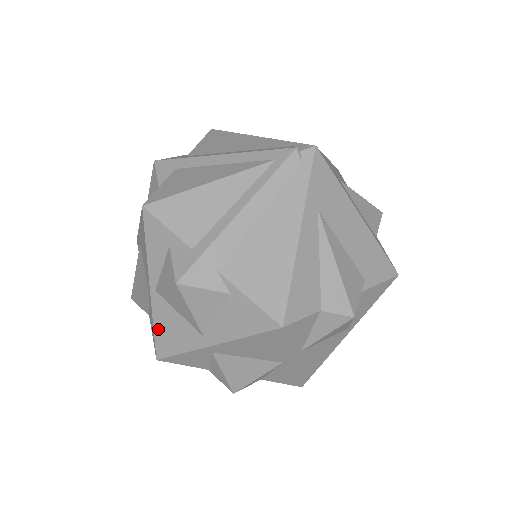
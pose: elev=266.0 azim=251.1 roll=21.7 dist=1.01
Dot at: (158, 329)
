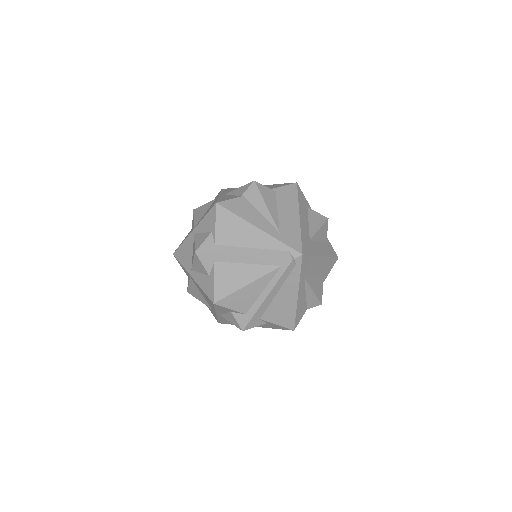
Dot at: (221, 320)
